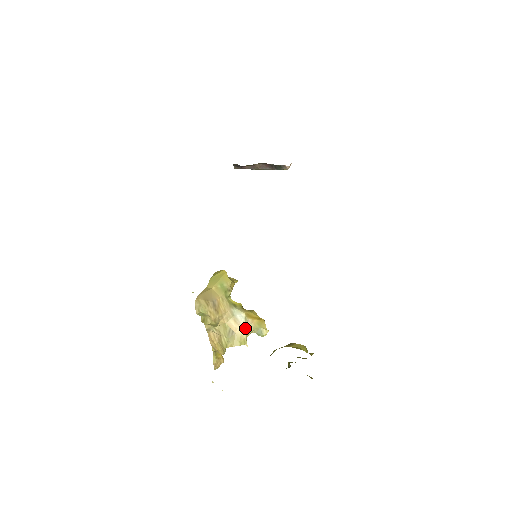
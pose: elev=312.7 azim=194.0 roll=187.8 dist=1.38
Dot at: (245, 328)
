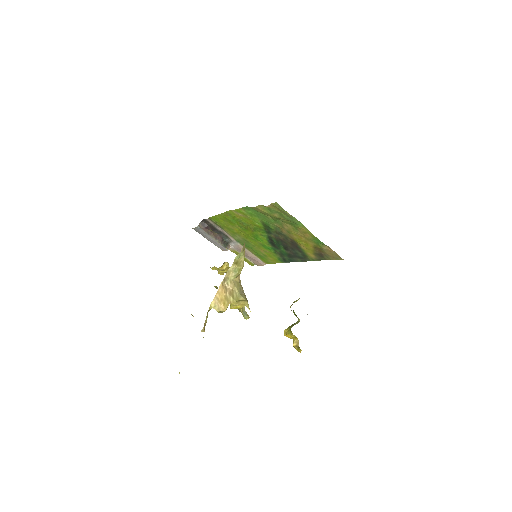
Dot at: occluded
